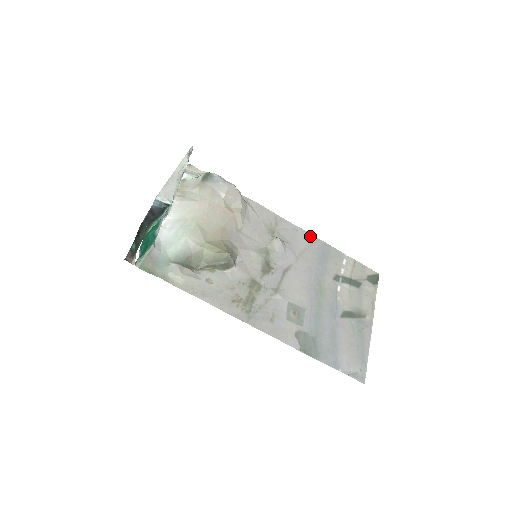
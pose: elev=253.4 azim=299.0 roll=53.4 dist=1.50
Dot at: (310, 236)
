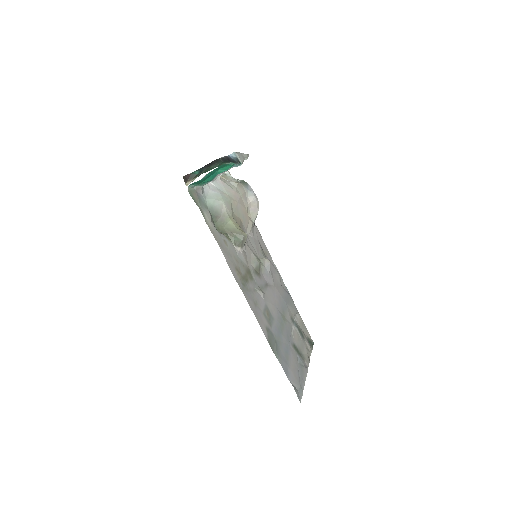
Dot at: (282, 280)
